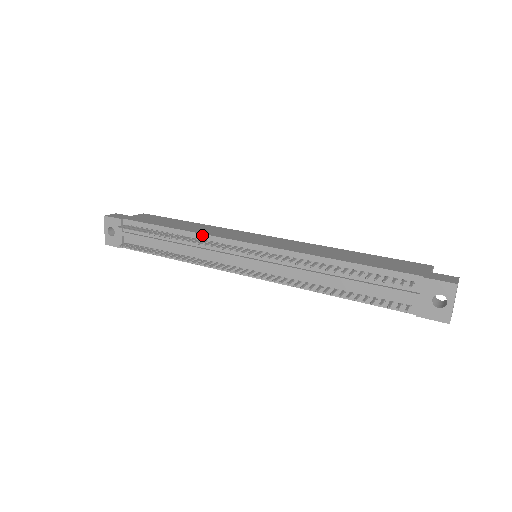
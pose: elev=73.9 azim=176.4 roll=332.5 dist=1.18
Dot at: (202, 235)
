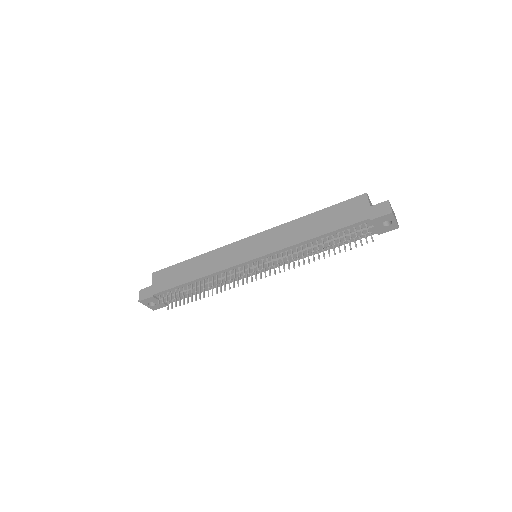
Dot at: (216, 273)
